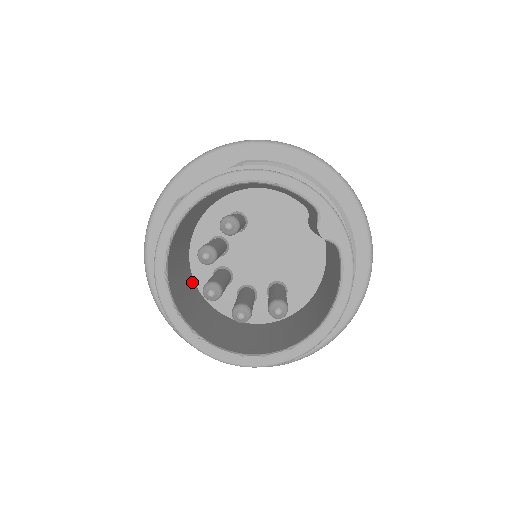
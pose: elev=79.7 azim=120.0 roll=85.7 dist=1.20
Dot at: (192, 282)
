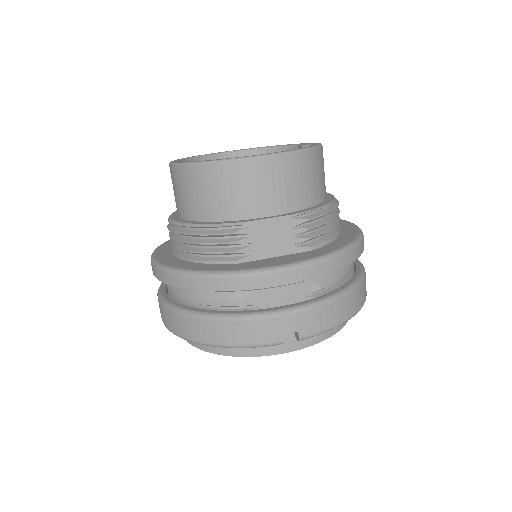
Dot at: occluded
